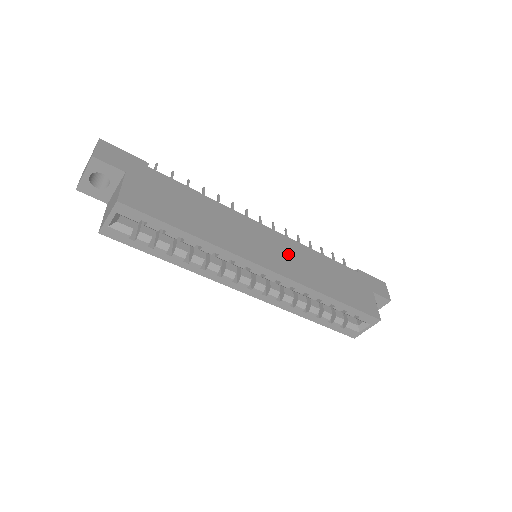
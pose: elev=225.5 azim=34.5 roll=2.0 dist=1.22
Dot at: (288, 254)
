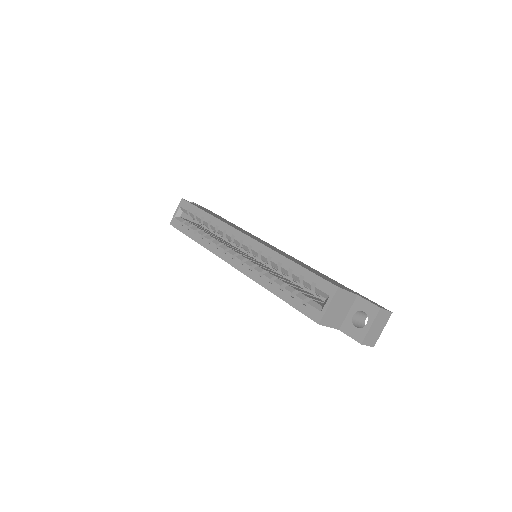
Dot at: occluded
